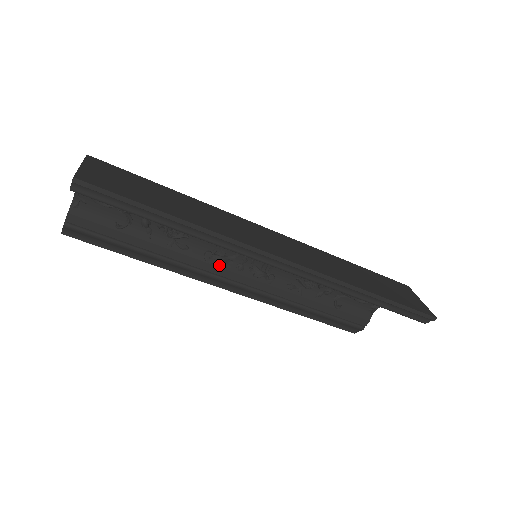
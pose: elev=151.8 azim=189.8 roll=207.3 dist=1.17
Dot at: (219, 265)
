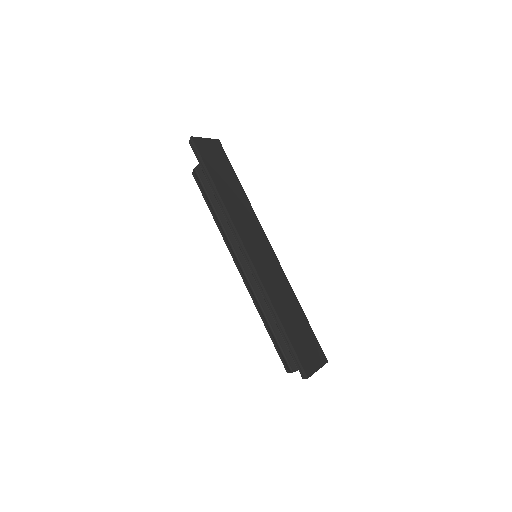
Dot at: occluded
